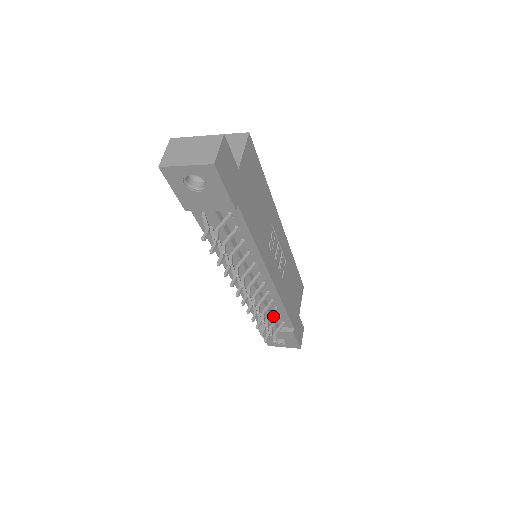
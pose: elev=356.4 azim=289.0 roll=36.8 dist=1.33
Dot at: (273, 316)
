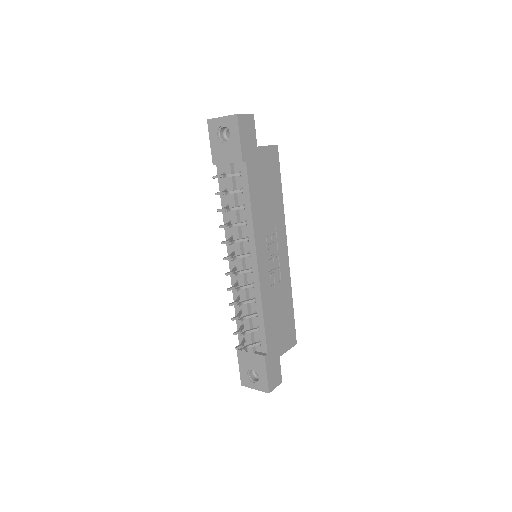
Dot at: (252, 328)
